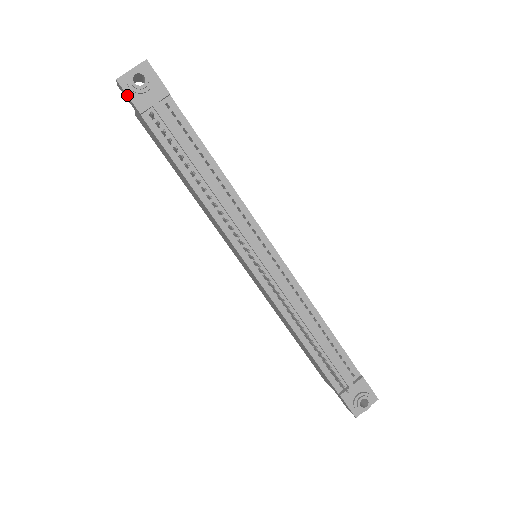
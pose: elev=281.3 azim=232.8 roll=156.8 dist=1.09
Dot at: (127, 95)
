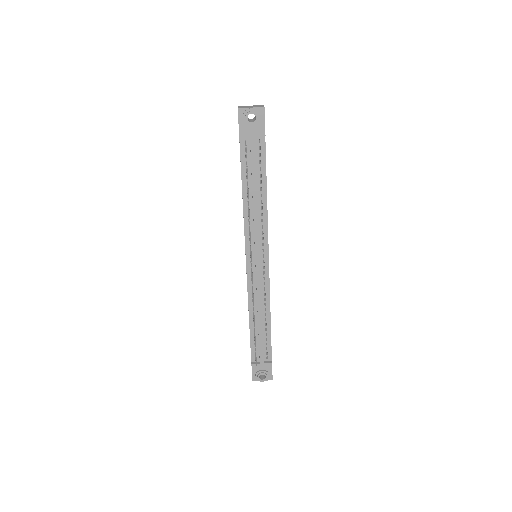
Dot at: (238, 121)
